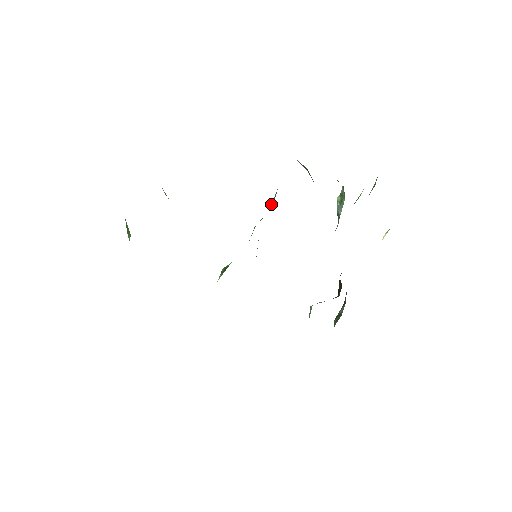
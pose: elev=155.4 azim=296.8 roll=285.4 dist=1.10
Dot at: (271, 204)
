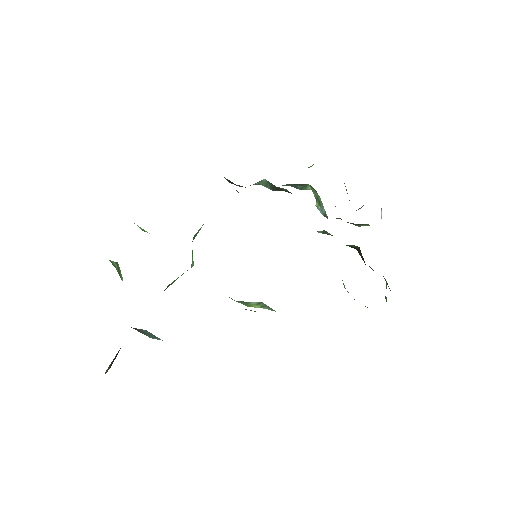
Dot at: occluded
